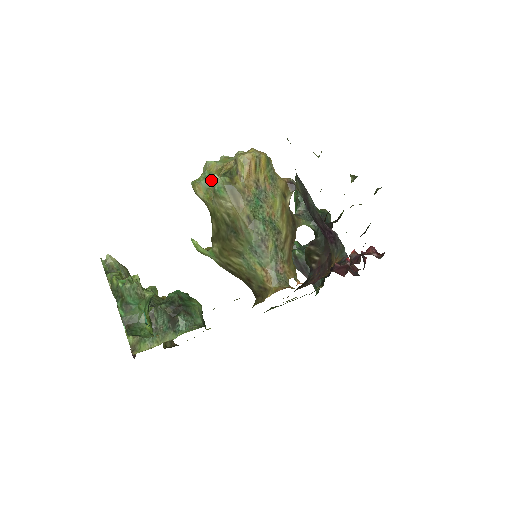
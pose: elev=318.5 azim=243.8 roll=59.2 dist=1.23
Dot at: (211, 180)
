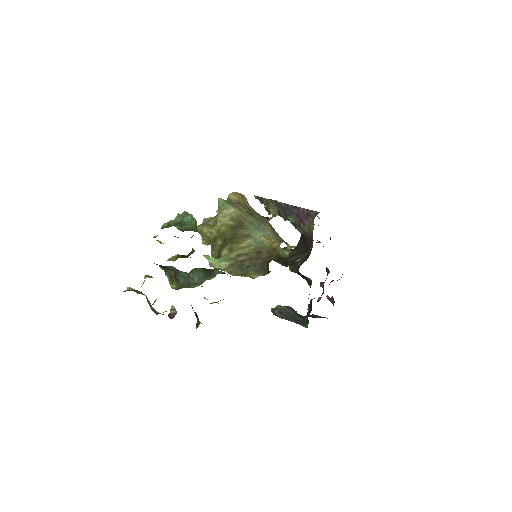
Dot at: (211, 222)
